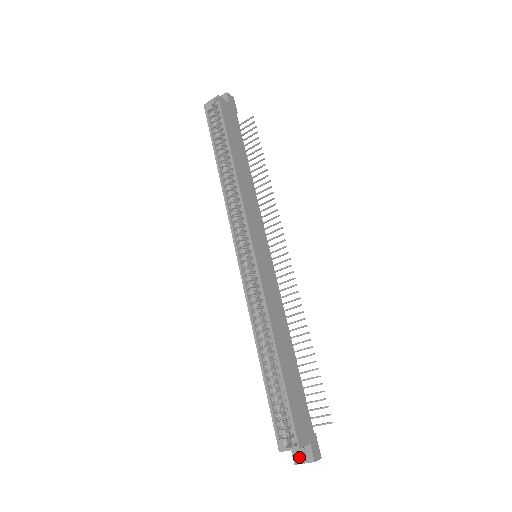
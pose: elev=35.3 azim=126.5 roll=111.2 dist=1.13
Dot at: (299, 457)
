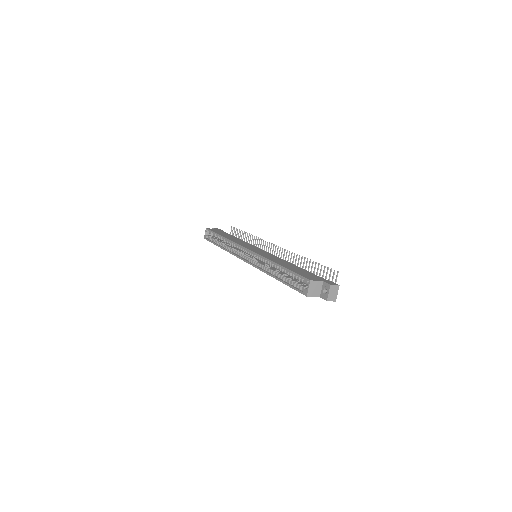
Dot at: (325, 294)
